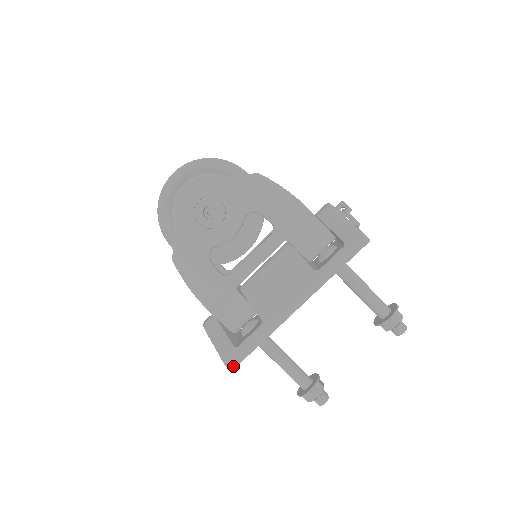
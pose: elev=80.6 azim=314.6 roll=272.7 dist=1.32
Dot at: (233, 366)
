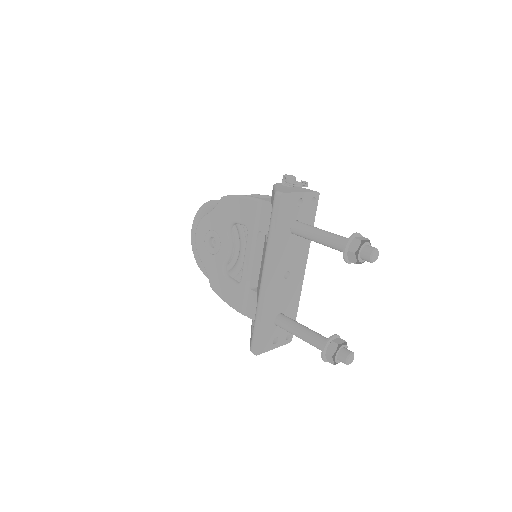
Dot at: (254, 350)
